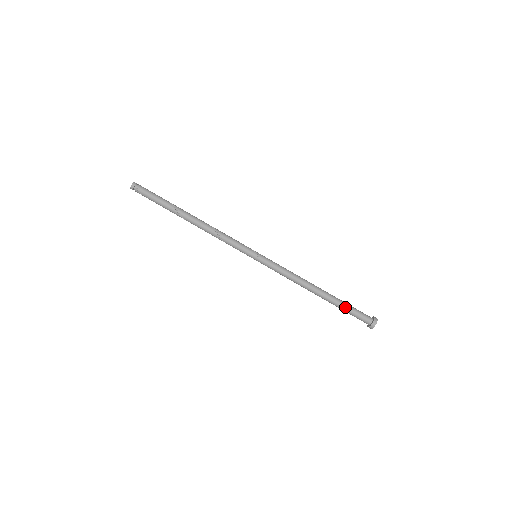
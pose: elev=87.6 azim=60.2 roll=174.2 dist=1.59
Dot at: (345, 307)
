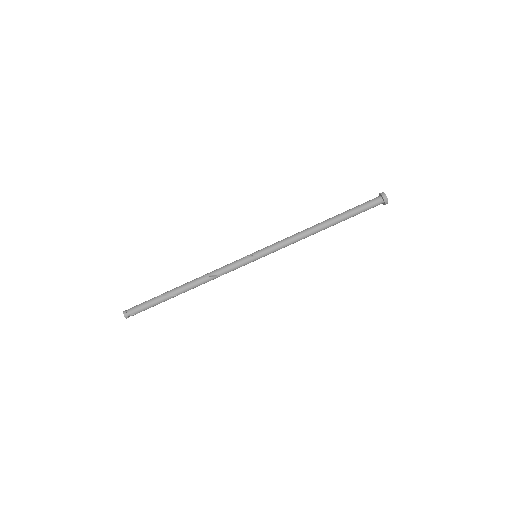
Dot at: (354, 214)
